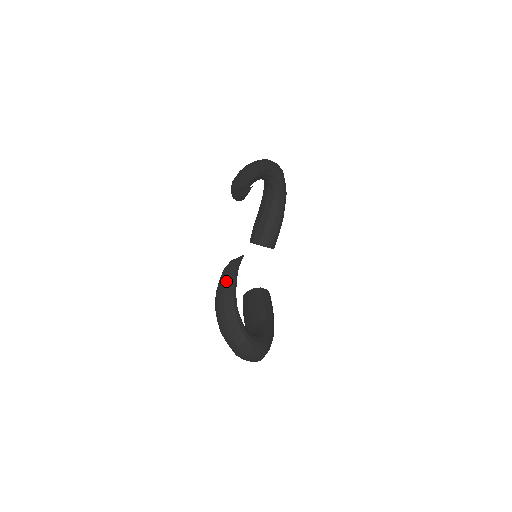
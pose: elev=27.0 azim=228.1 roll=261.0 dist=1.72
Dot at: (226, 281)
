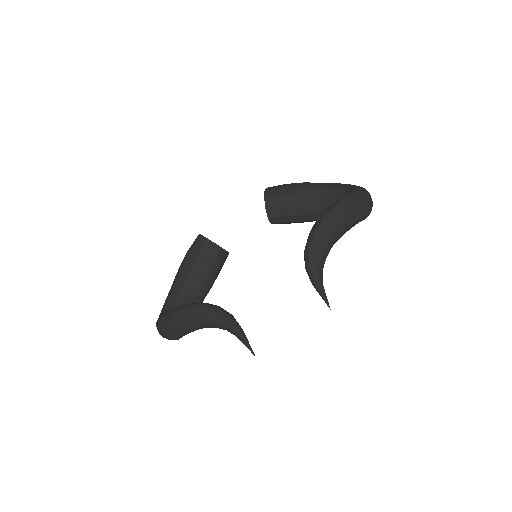
Dot at: (216, 324)
